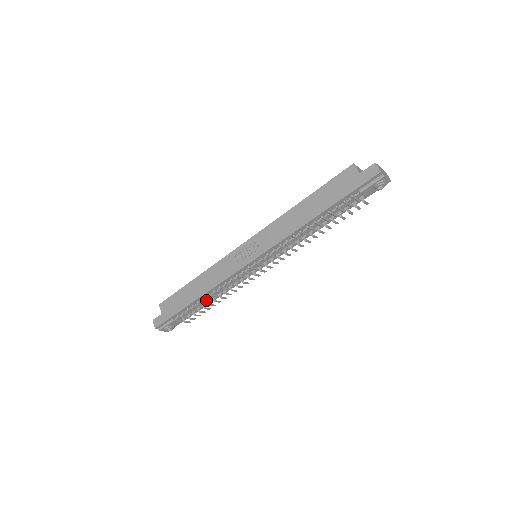
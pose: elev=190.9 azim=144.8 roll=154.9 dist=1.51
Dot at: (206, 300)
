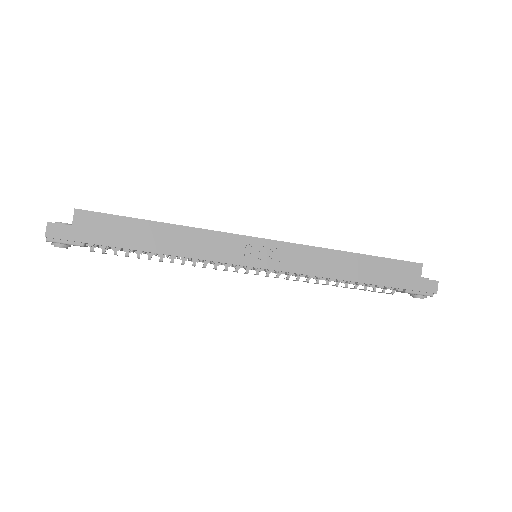
Dot at: occluded
